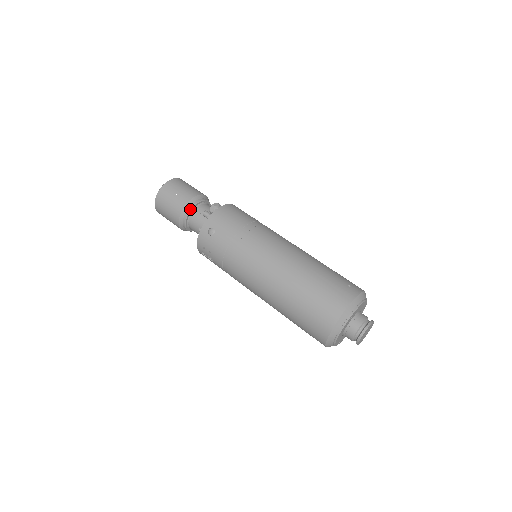
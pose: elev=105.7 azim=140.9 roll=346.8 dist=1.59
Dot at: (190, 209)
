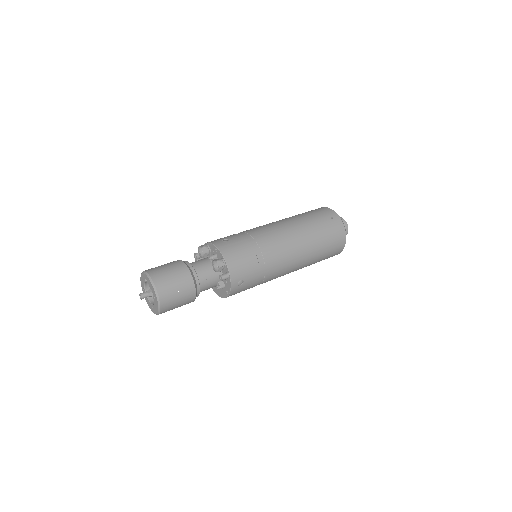
Dot at: (199, 287)
